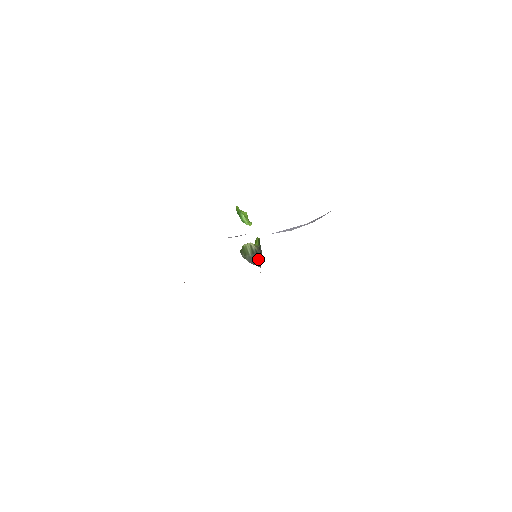
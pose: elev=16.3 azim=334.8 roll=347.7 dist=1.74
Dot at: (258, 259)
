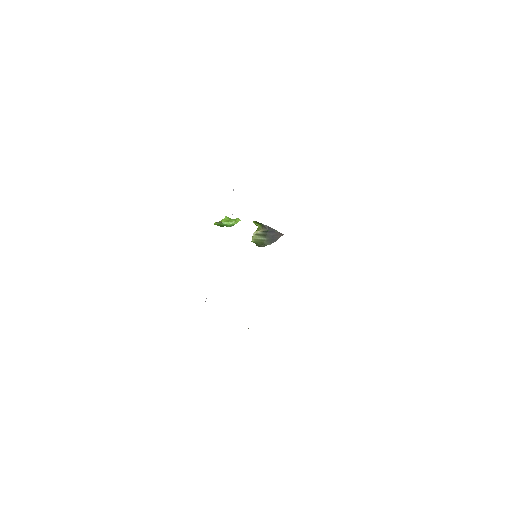
Dot at: (274, 233)
